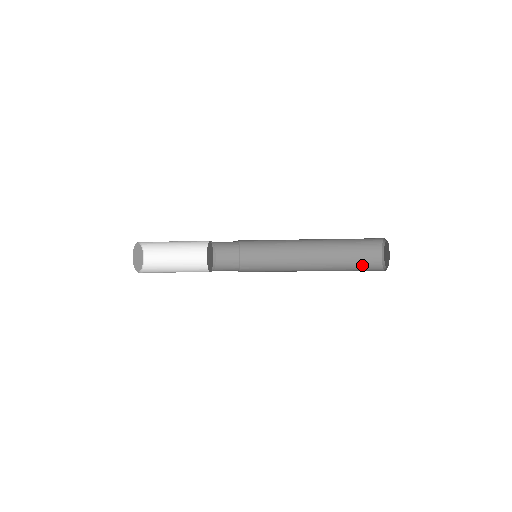
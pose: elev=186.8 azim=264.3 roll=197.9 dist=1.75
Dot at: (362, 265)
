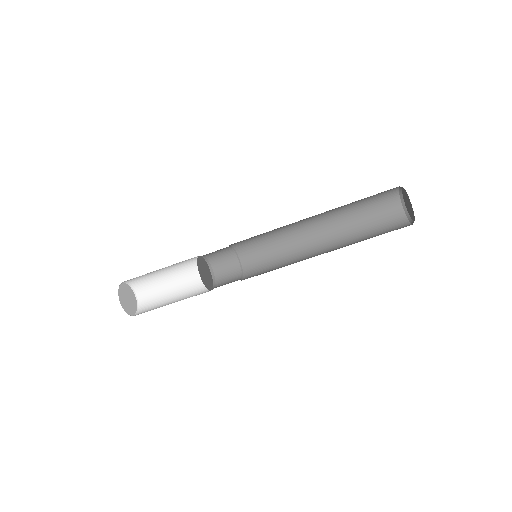
Dot at: (383, 227)
